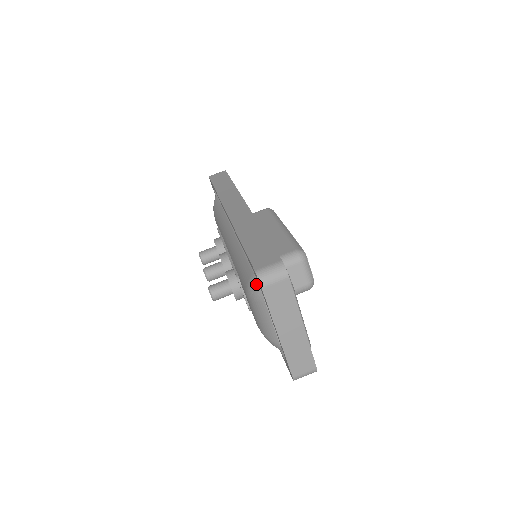
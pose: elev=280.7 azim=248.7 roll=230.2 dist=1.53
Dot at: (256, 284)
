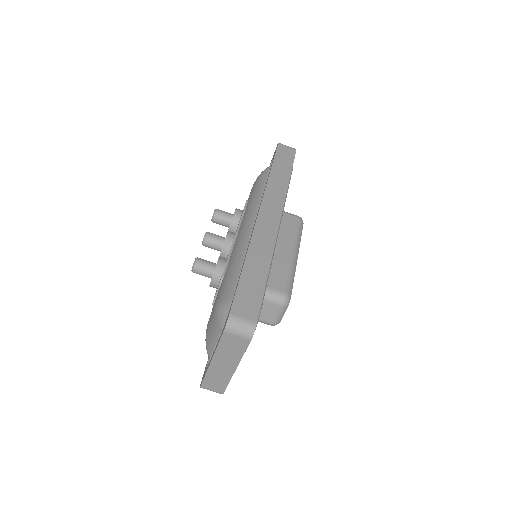
Dot at: (226, 312)
